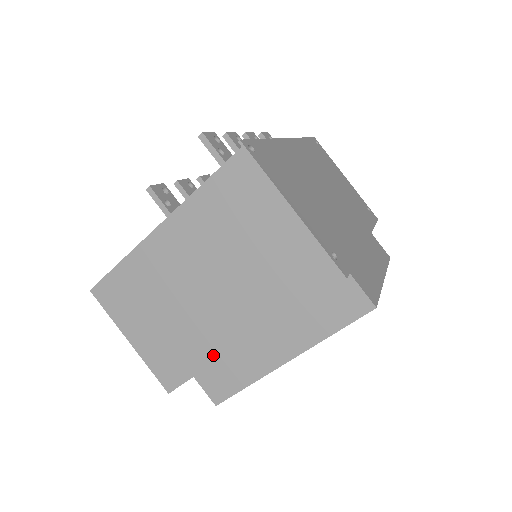
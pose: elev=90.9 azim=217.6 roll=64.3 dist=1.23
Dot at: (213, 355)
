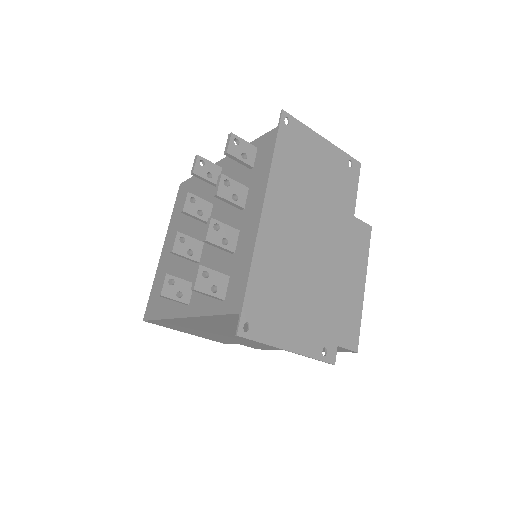
Dot at: (248, 343)
